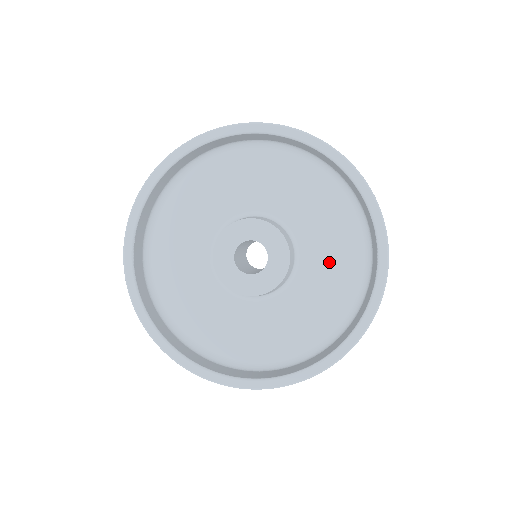
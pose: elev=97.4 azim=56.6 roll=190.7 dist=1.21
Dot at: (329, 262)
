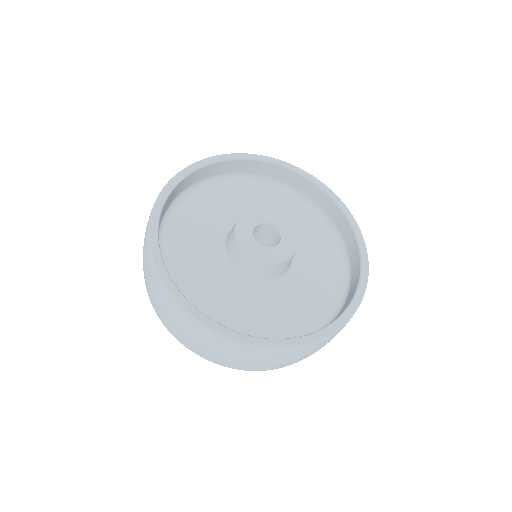
Dot at: (316, 274)
